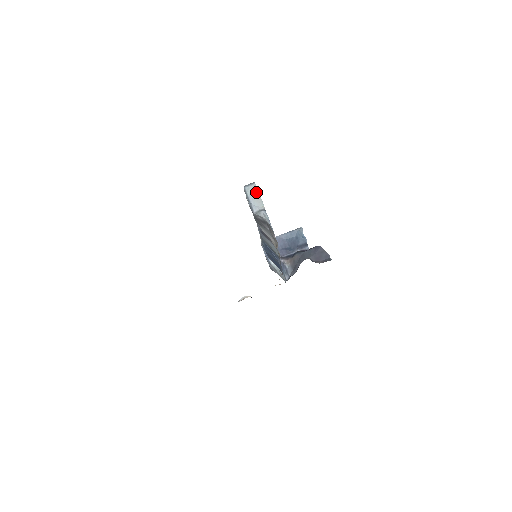
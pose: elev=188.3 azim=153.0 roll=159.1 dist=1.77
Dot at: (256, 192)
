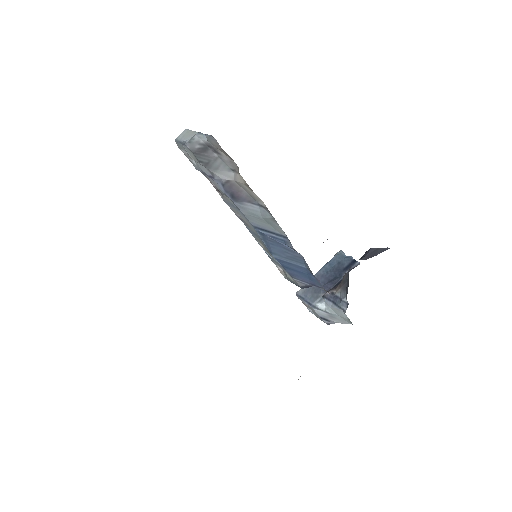
Dot at: (187, 132)
